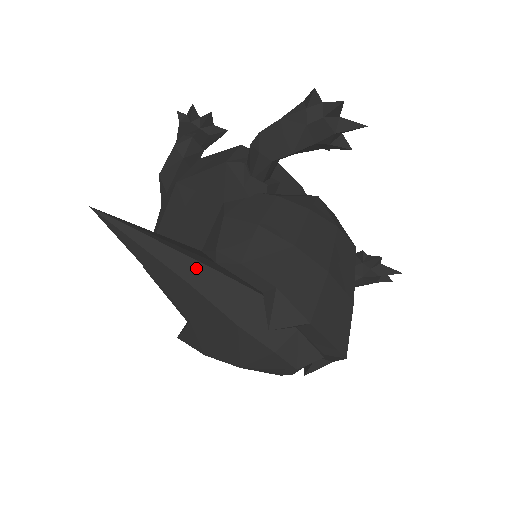
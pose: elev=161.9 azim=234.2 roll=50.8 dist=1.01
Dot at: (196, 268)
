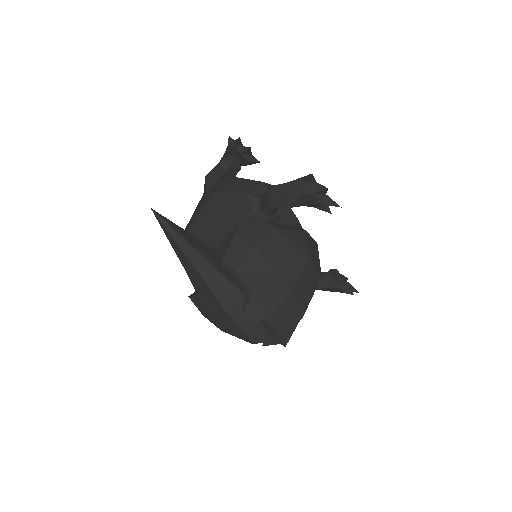
Dot at: (207, 266)
